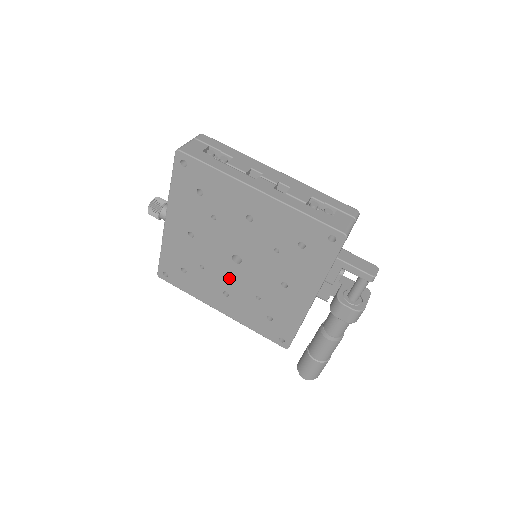
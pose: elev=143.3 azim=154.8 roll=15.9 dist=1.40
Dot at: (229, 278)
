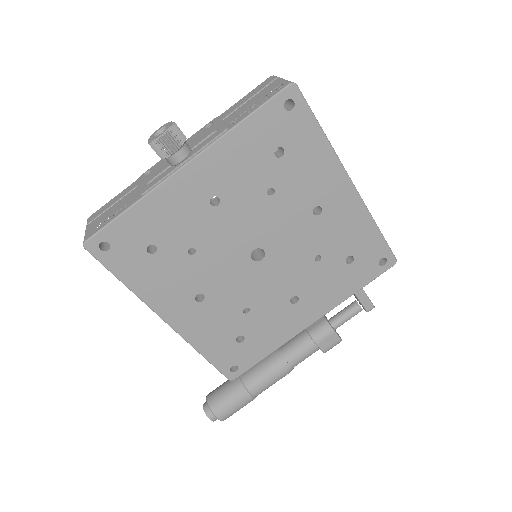
Dot at: (224, 277)
